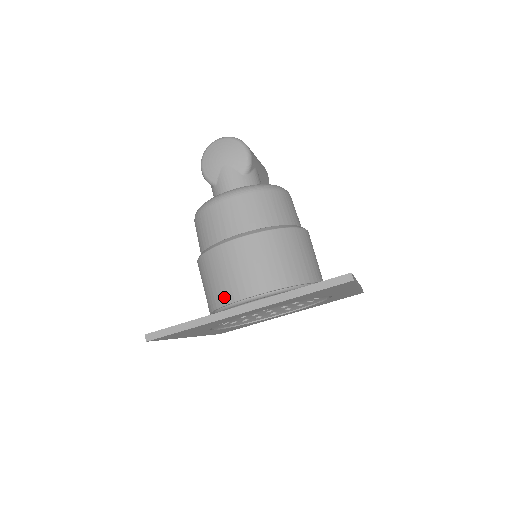
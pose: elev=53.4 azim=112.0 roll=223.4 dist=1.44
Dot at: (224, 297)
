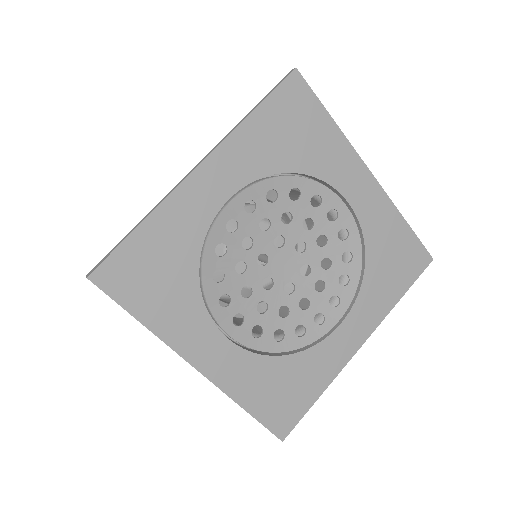
Dot at: occluded
